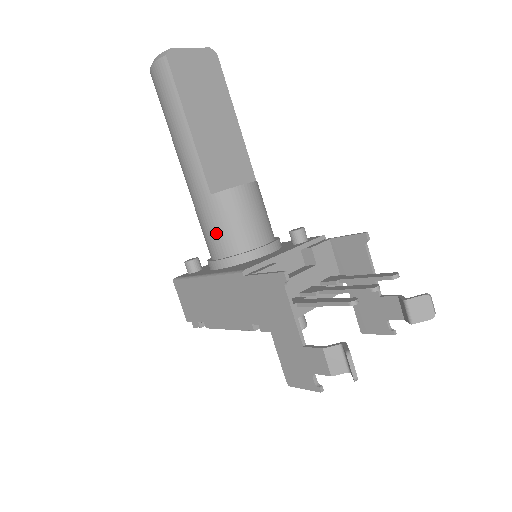
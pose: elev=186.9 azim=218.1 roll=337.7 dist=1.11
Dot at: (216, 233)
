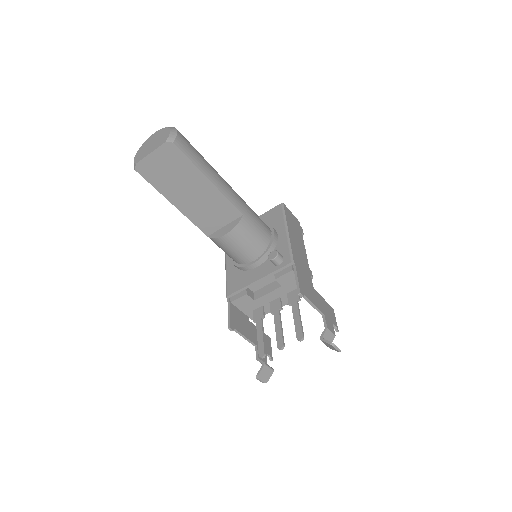
Dot at: occluded
